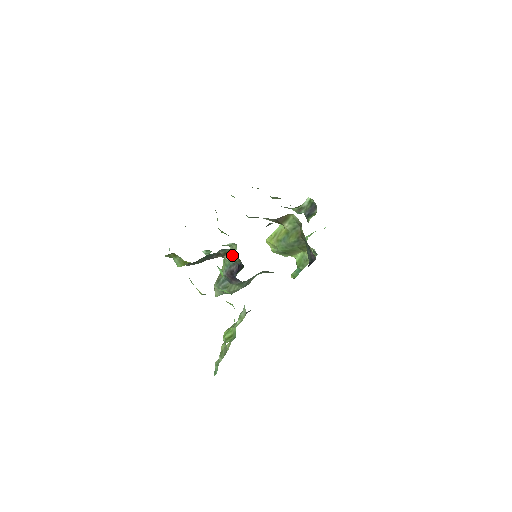
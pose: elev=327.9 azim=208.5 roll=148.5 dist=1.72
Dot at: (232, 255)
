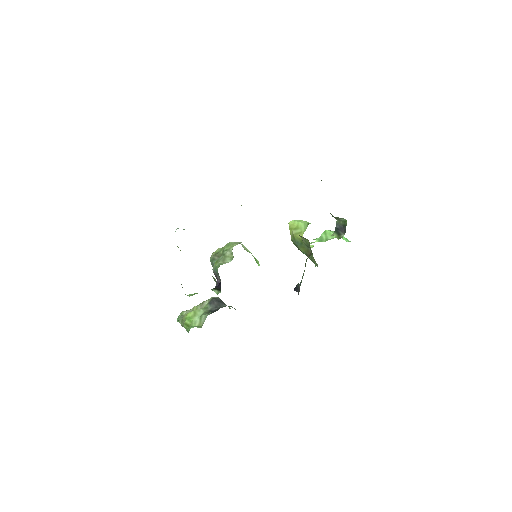
Dot at: (215, 280)
